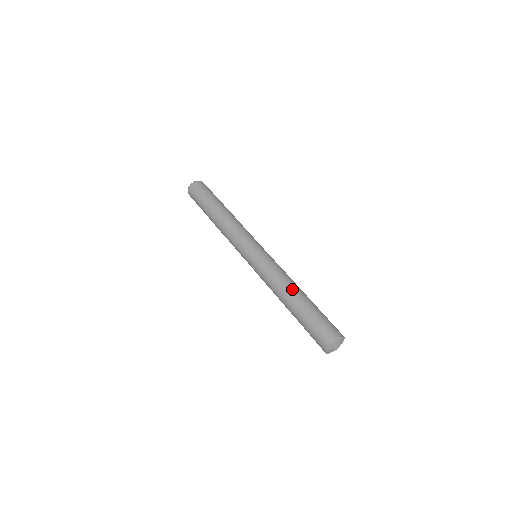
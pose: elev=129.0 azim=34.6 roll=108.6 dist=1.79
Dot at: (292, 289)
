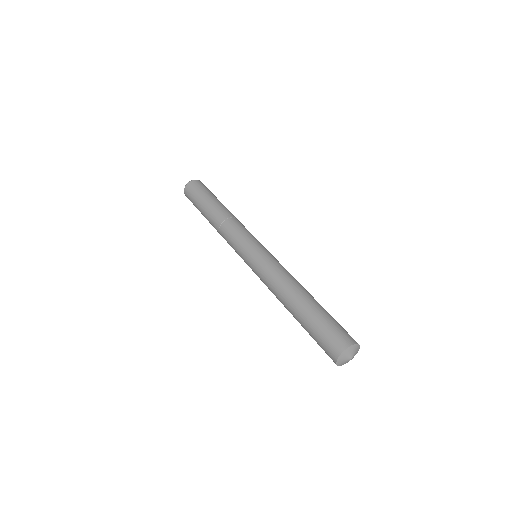
Dot at: (305, 289)
